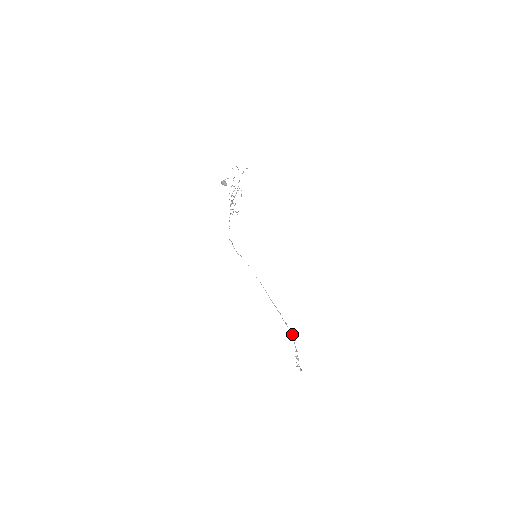
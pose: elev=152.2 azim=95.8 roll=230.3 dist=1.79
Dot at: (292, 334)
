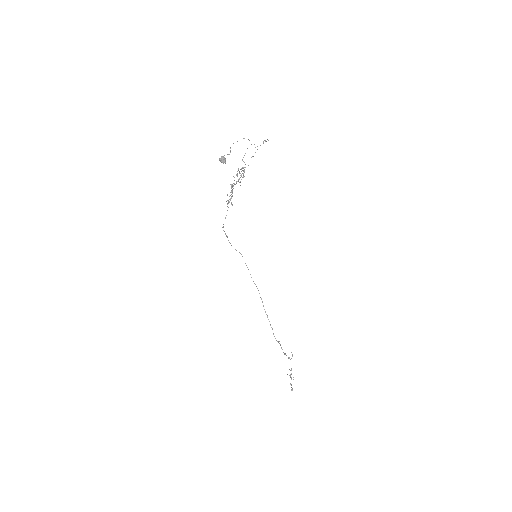
Dot at: (285, 354)
